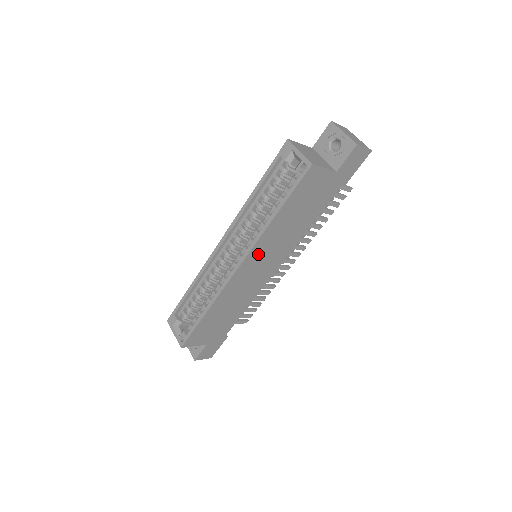
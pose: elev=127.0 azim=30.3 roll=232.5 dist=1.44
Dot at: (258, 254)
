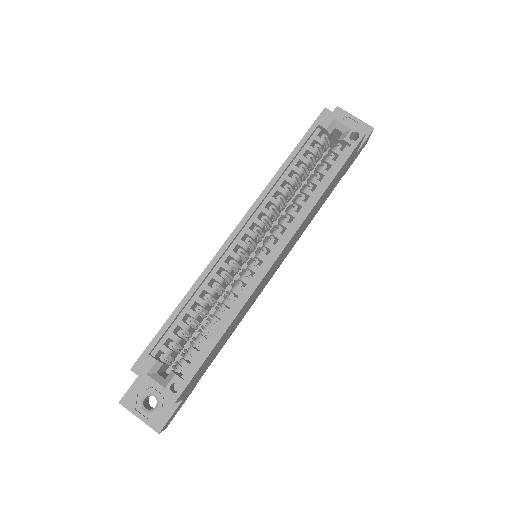
Dot at: (290, 242)
